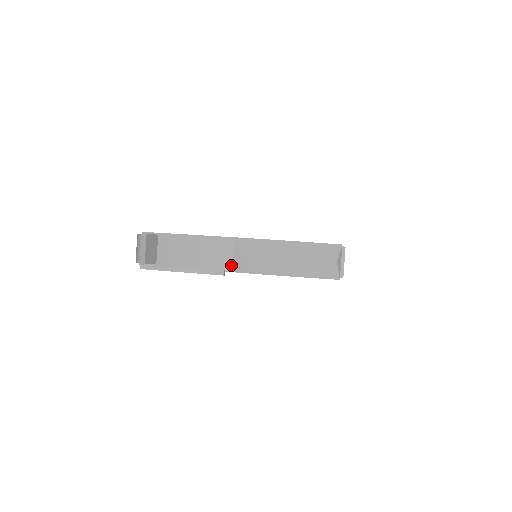
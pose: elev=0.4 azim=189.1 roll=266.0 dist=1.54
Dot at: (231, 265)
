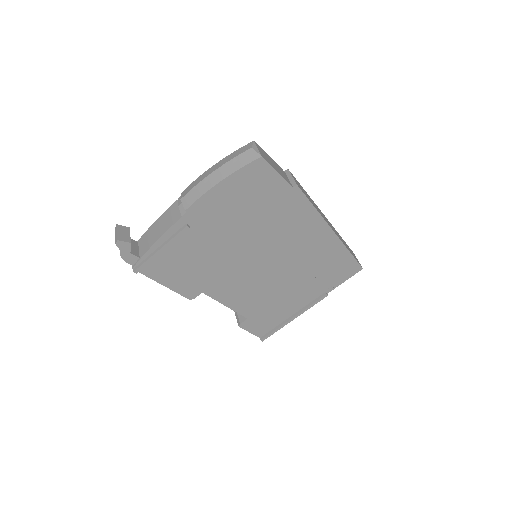
Dot at: (184, 209)
